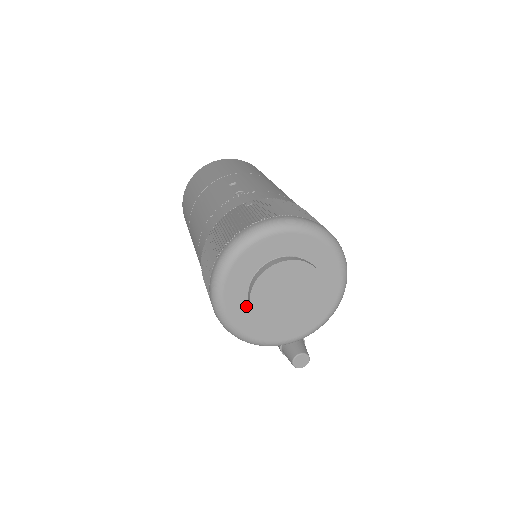
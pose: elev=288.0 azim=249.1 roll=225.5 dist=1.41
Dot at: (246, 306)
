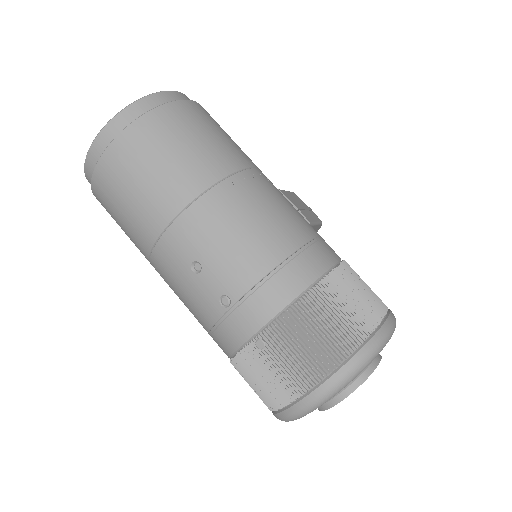
Dot at: occluded
